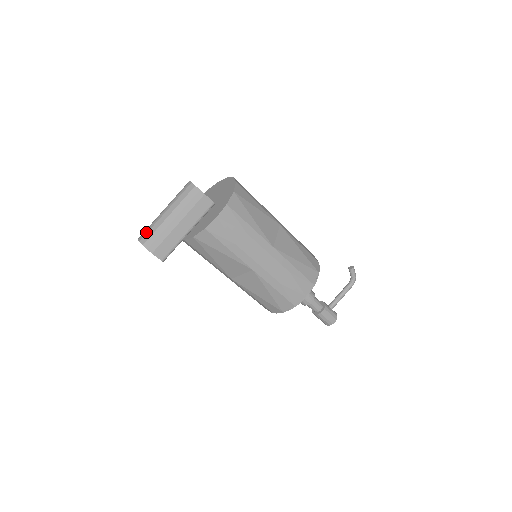
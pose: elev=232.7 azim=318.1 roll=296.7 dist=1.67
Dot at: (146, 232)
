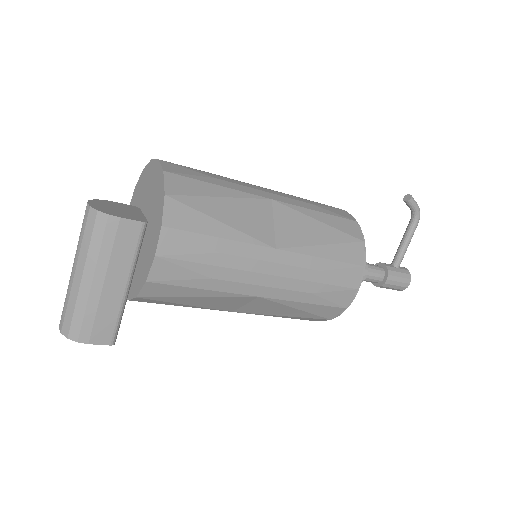
Dot at: (63, 314)
